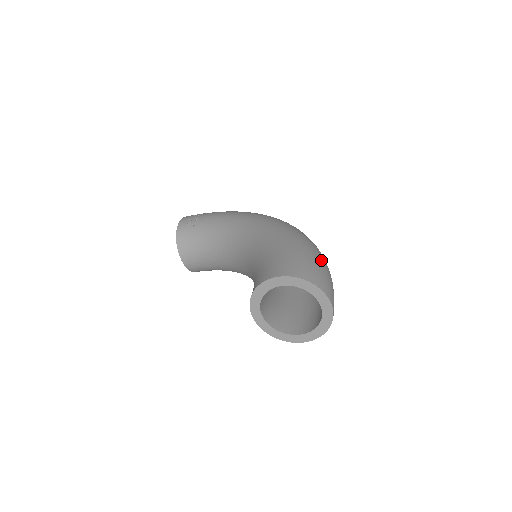
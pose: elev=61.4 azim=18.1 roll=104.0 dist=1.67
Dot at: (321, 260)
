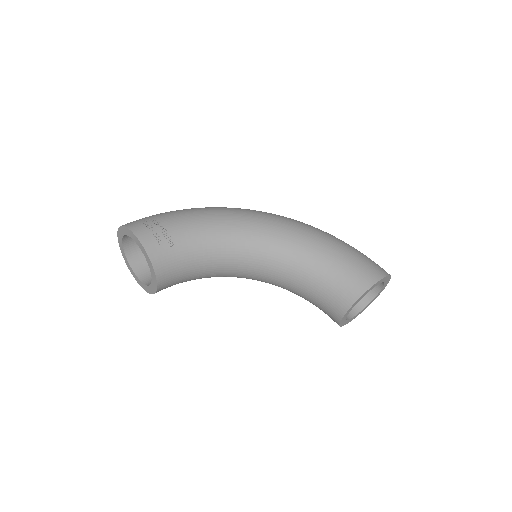
Dot at: occluded
